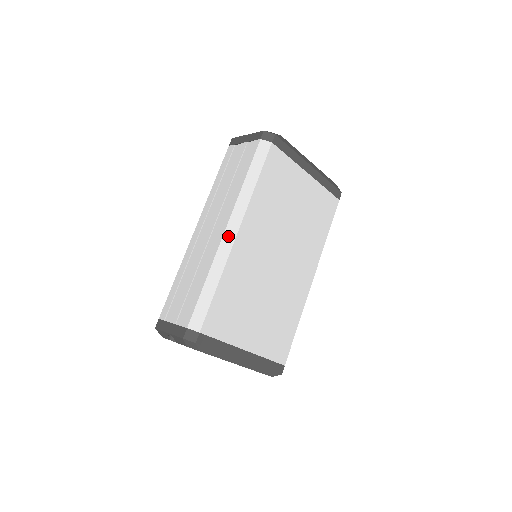
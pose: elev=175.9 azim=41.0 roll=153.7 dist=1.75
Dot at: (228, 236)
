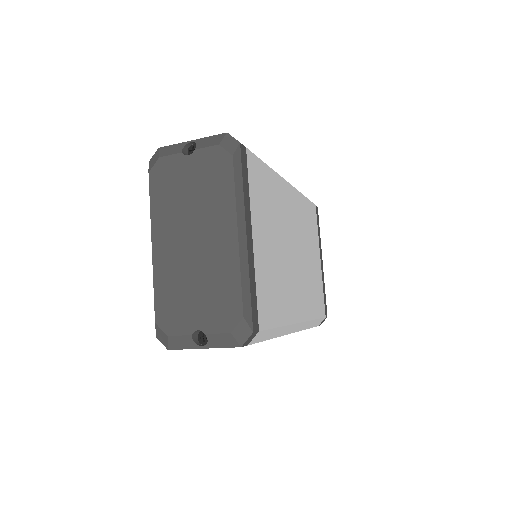
Dot at: occluded
